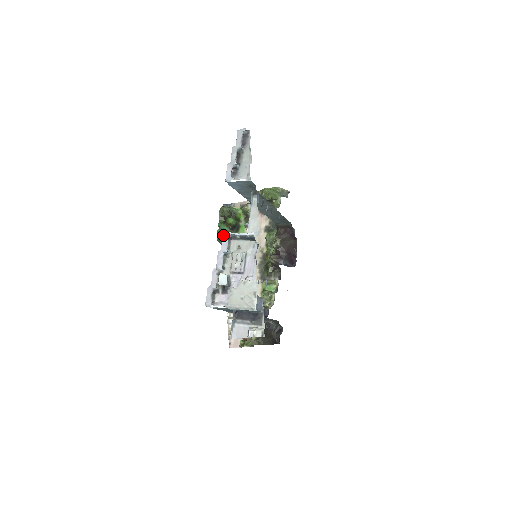
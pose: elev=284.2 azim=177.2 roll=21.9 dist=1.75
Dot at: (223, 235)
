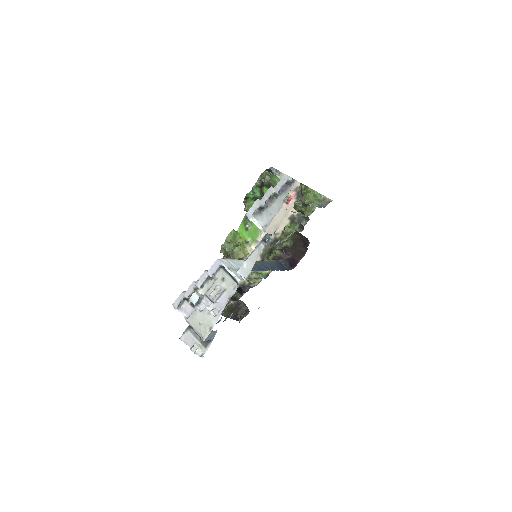
Dot at: (216, 261)
